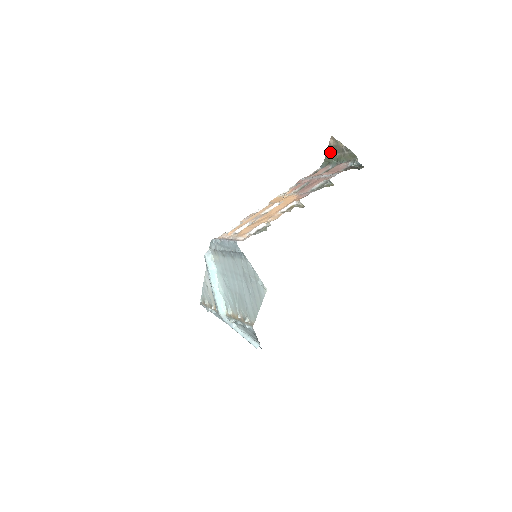
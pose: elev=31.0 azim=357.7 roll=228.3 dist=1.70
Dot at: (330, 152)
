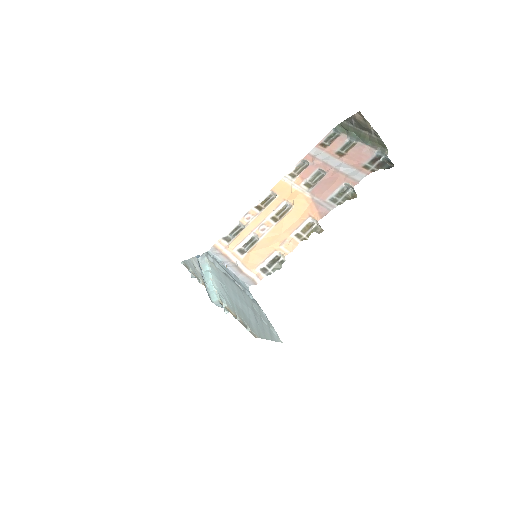
Dot at: (351, 122)
